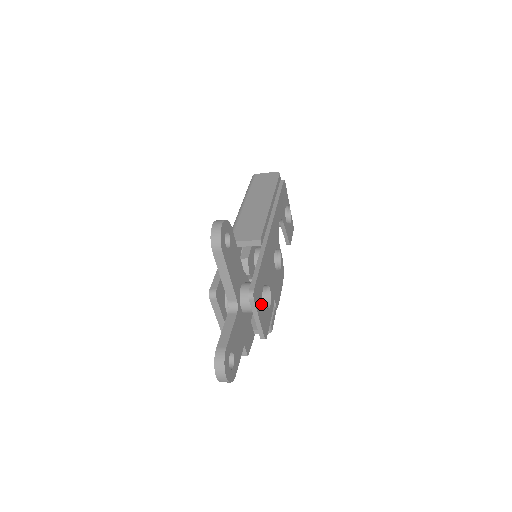
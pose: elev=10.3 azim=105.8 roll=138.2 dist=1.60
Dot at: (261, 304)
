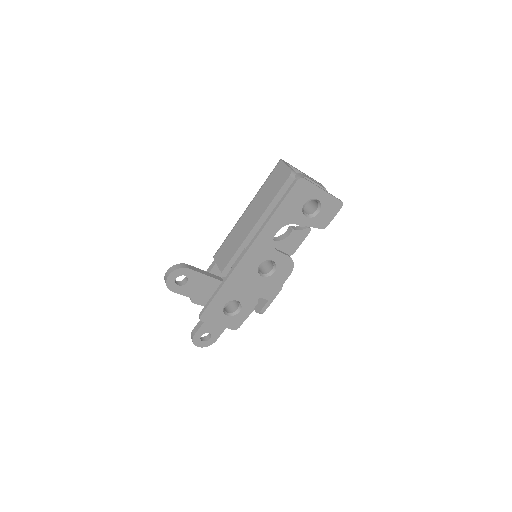
Dot at: (221, 316)
